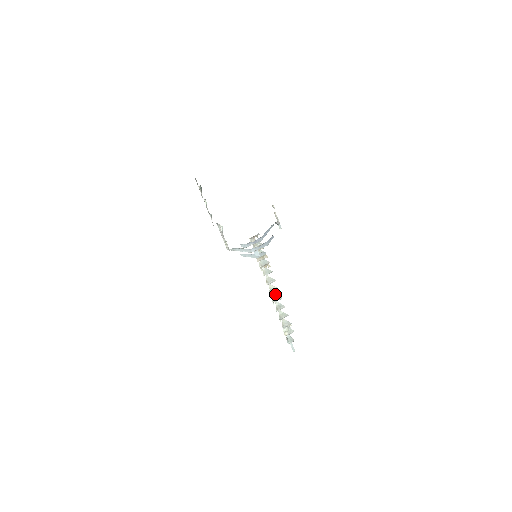
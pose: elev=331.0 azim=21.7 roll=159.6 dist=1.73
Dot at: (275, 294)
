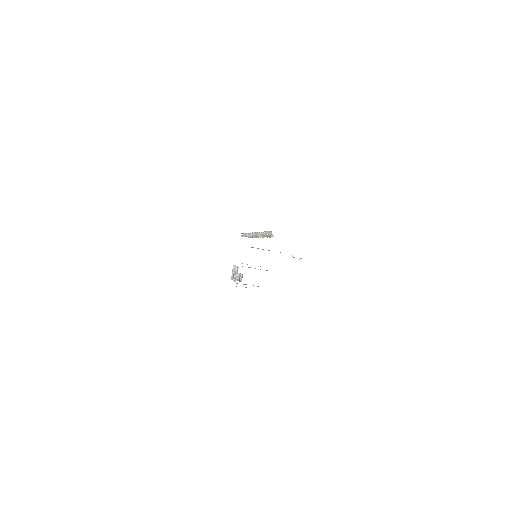
Dot at: occluded
